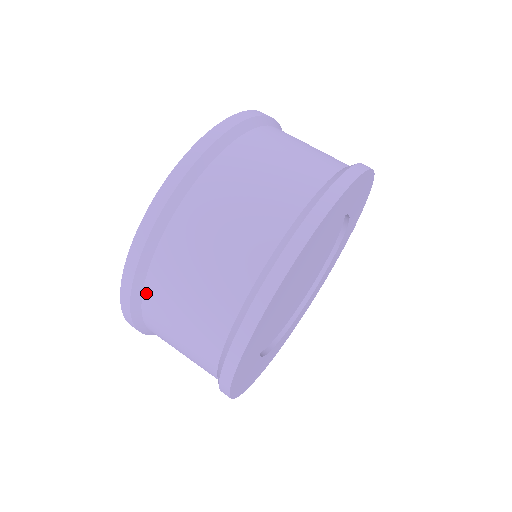
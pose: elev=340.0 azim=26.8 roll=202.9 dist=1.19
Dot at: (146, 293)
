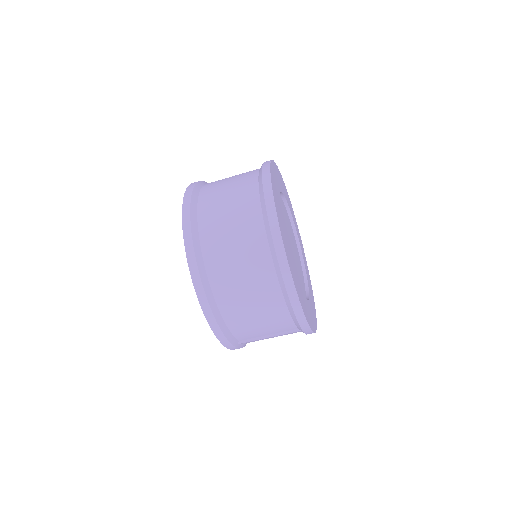
Dot at: (206, 262)
